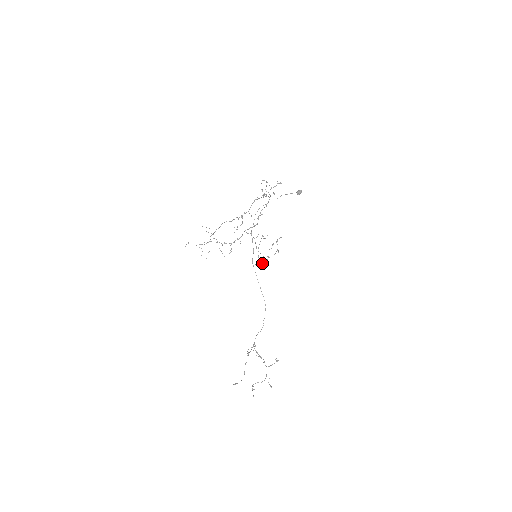
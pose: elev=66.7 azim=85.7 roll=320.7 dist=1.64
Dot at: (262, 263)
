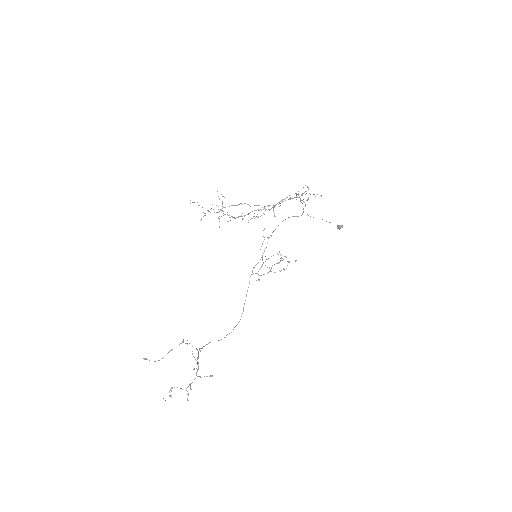
Dot at: (261, 275)
